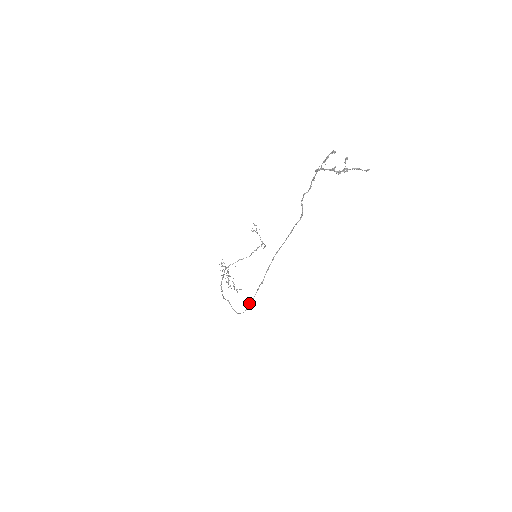
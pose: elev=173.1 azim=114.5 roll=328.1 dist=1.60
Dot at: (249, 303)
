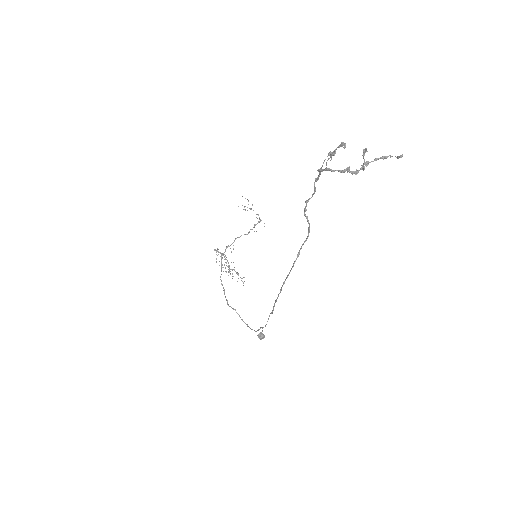
Dot at: (261, 334)
